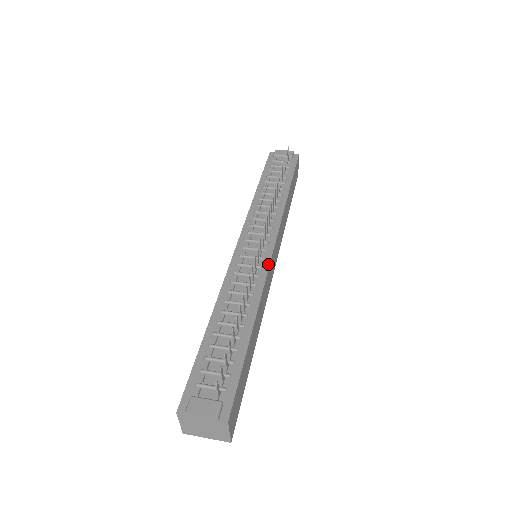
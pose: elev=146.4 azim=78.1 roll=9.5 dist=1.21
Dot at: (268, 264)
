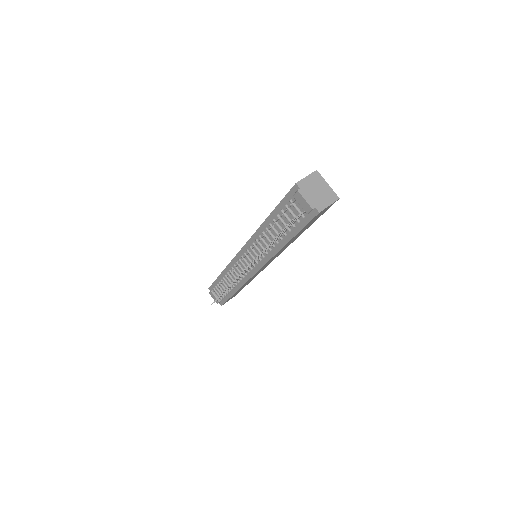
Dot at: (251, 277)
